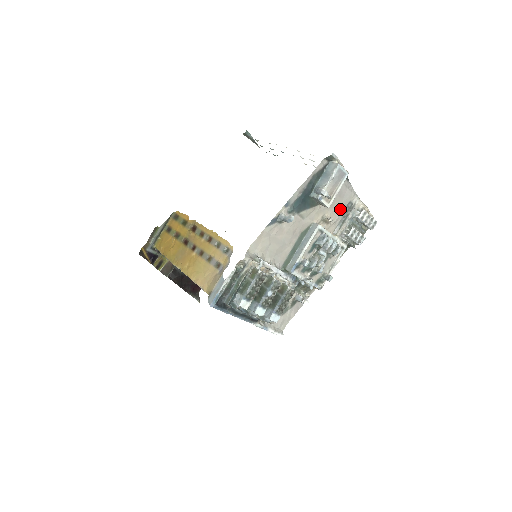
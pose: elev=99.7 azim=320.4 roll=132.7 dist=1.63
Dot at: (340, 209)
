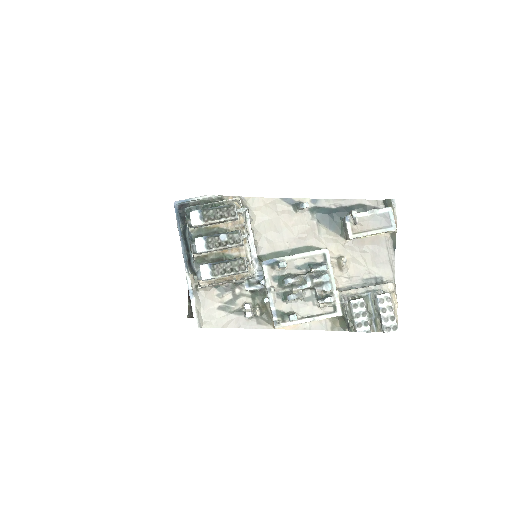
Dot at: (365, 272)
